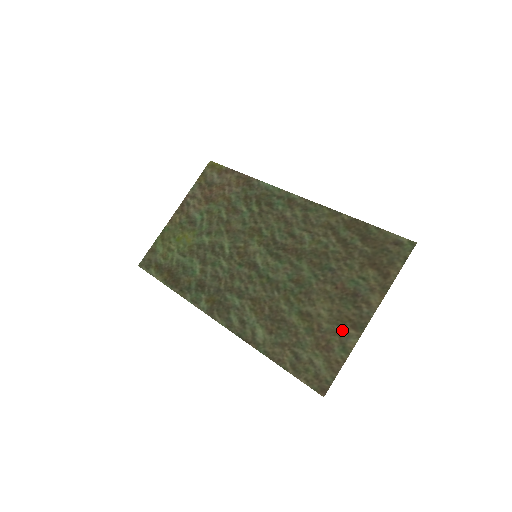
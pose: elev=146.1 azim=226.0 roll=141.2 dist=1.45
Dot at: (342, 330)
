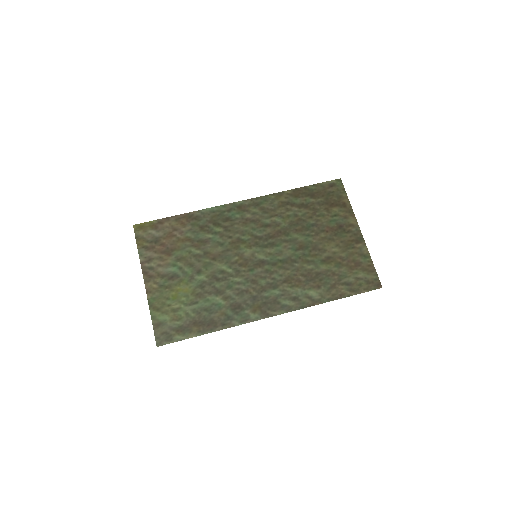
Dot at: (354, 249)
